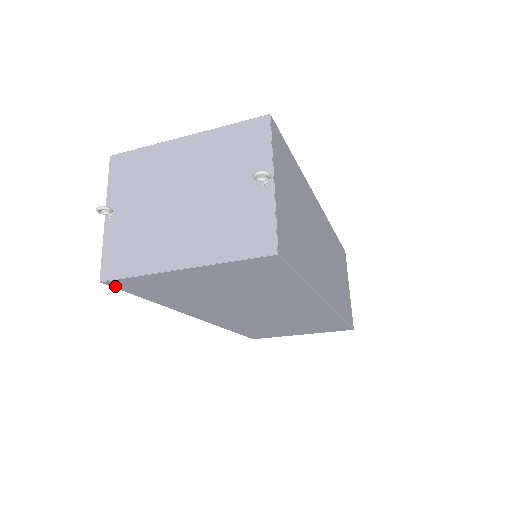
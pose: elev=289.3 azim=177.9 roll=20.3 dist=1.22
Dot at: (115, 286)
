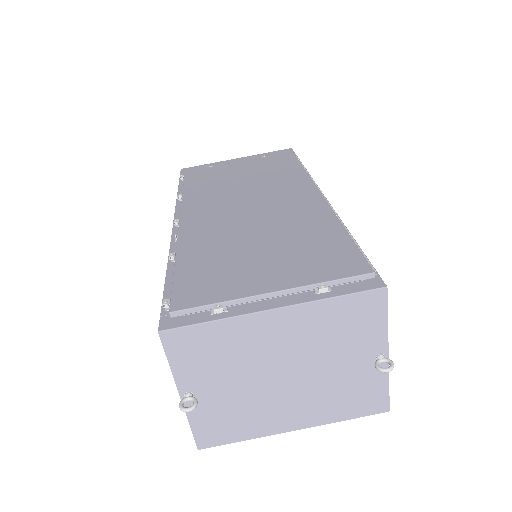
Dot at: occluded
